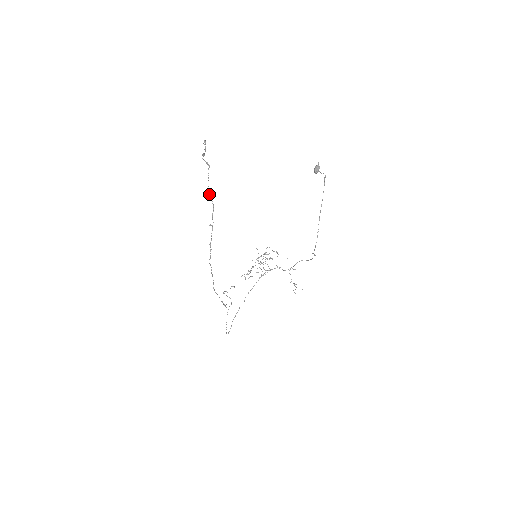
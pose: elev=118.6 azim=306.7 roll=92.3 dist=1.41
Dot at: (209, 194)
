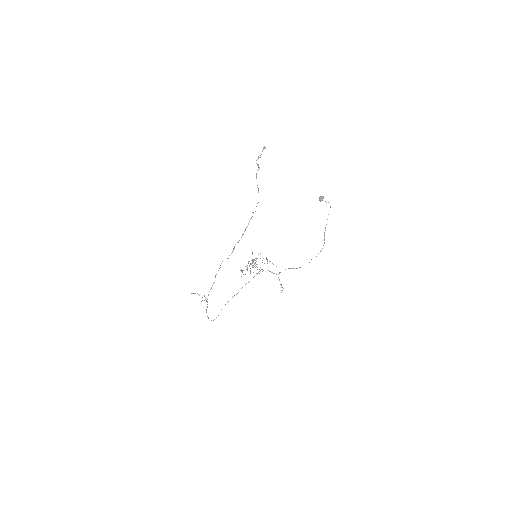
Dot at: (258, 188)
